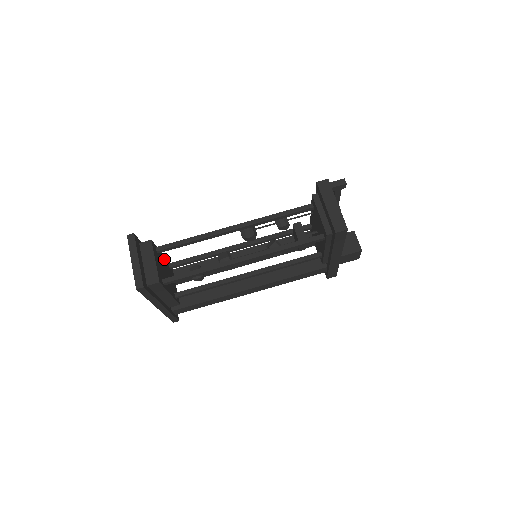
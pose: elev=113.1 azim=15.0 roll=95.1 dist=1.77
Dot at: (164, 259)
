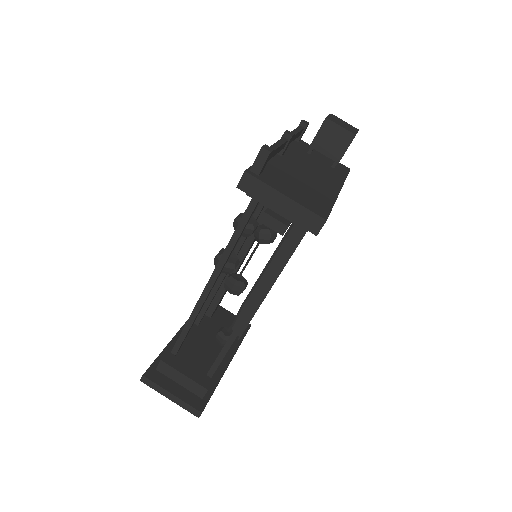
Dot at: occluded
